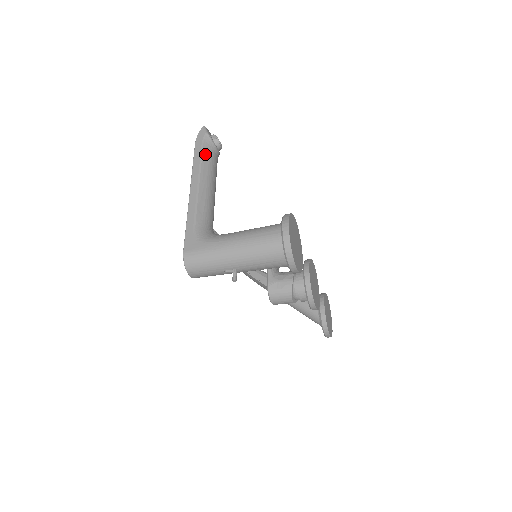
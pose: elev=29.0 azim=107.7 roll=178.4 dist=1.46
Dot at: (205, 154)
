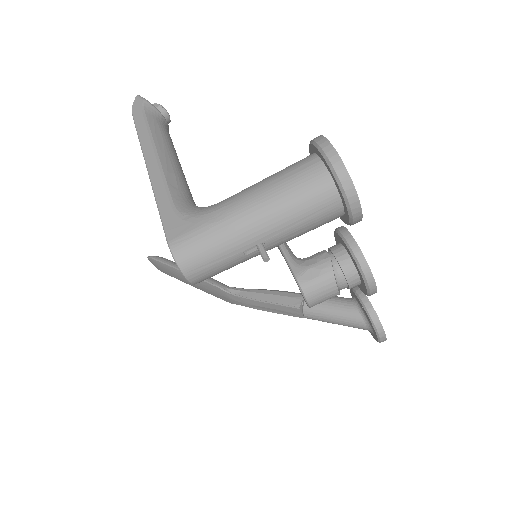
Dot at: (152, 122)
